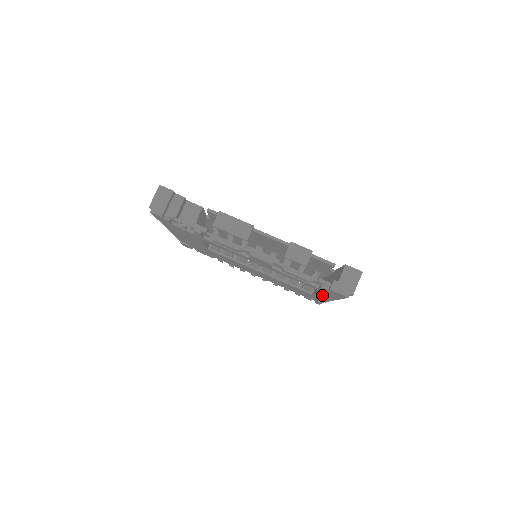
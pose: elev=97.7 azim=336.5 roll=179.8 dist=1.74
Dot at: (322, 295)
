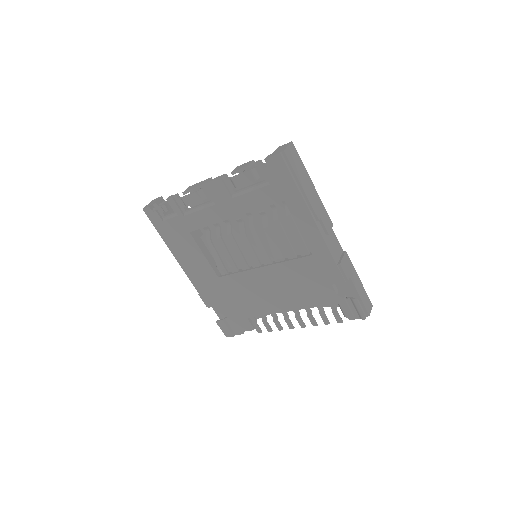
Dot at: (301, 223)
